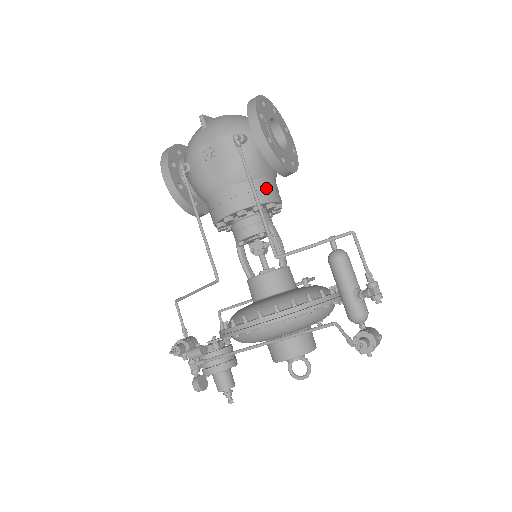
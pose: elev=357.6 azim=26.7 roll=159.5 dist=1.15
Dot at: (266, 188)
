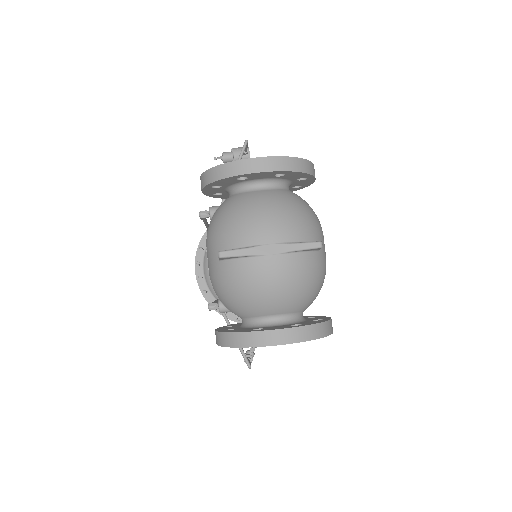
Dot at: occluded
